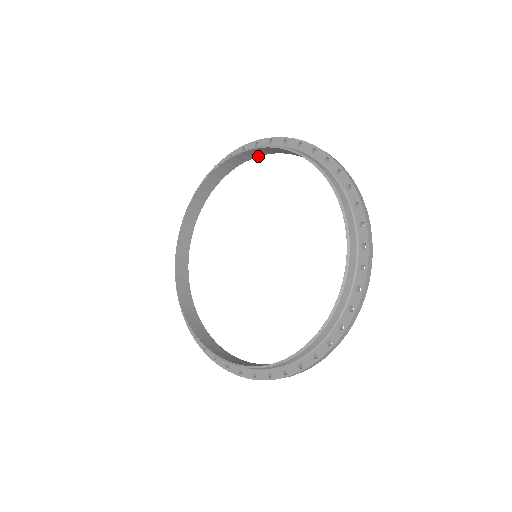
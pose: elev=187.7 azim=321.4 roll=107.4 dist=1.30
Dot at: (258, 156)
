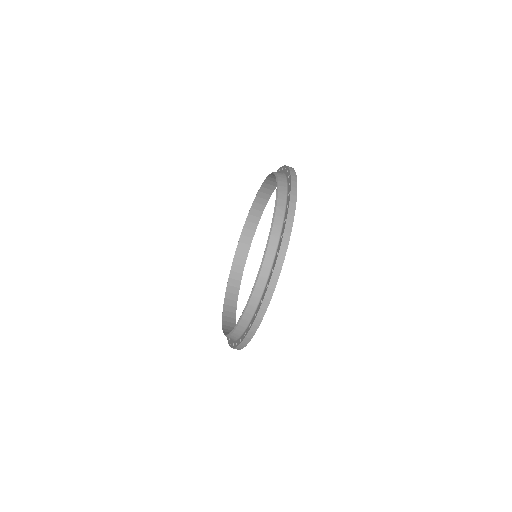
Dot at: occluded
